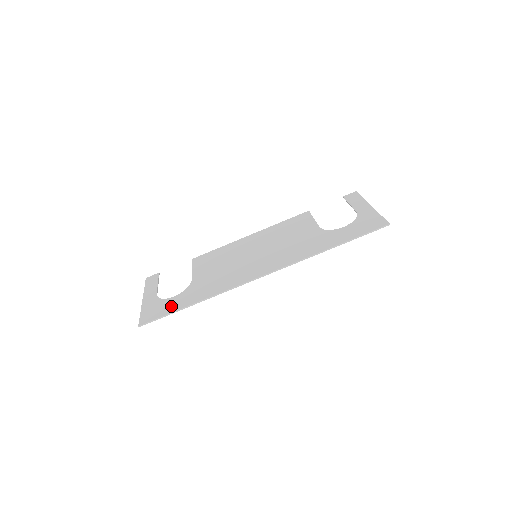
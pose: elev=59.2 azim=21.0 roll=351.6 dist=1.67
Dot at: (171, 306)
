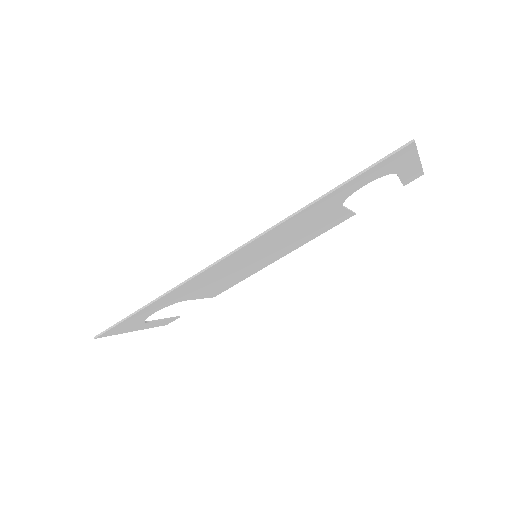
Dot at: occluded
